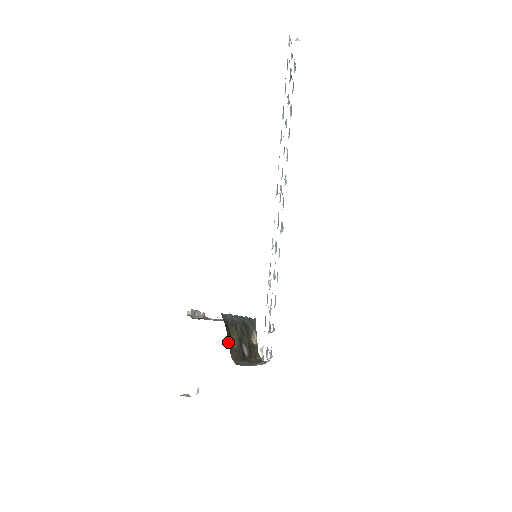
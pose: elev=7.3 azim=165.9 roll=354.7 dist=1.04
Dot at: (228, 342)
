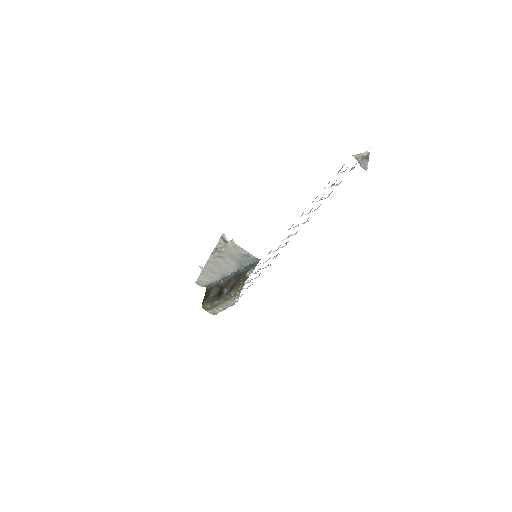
Dot at: (203, 299)
